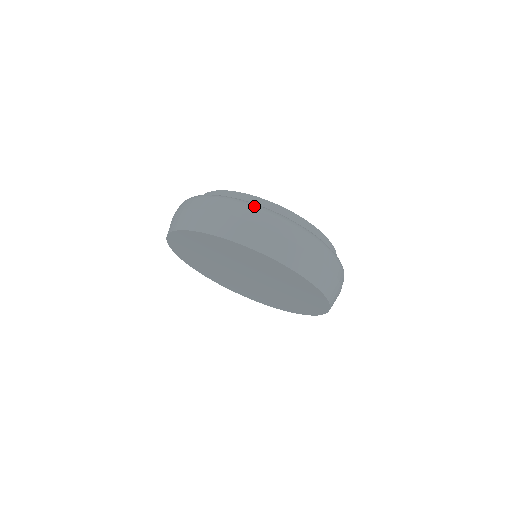
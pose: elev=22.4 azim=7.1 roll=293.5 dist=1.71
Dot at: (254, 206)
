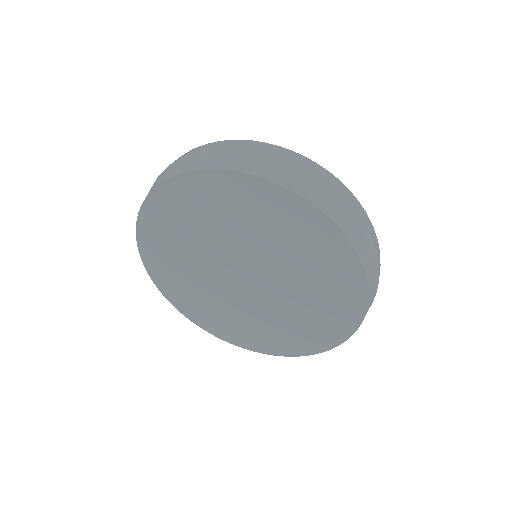
Dot at: occluded
